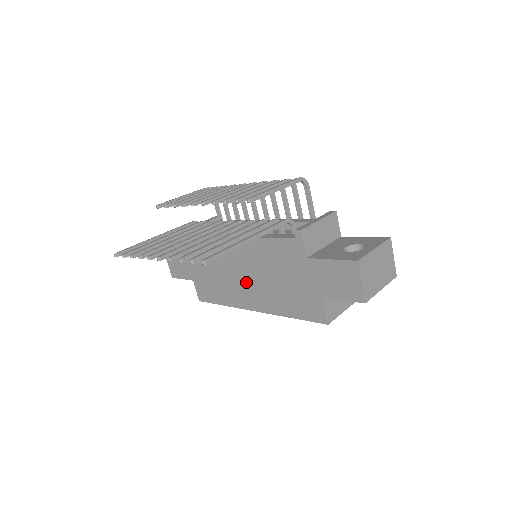
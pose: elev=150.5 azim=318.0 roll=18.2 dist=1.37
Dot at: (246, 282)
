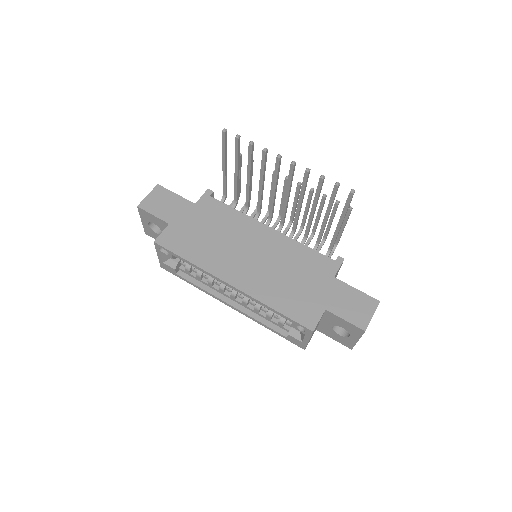
Dot at: (246, 260)
